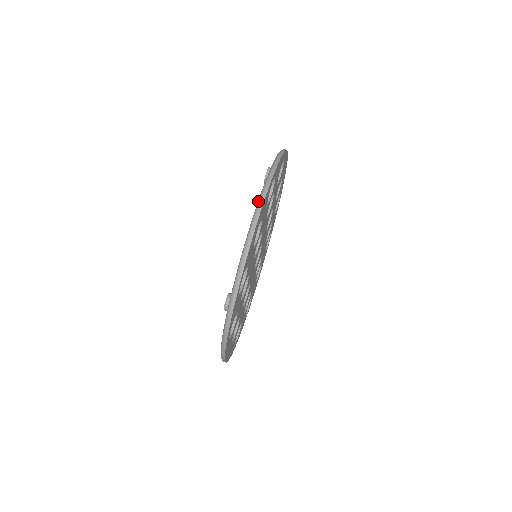
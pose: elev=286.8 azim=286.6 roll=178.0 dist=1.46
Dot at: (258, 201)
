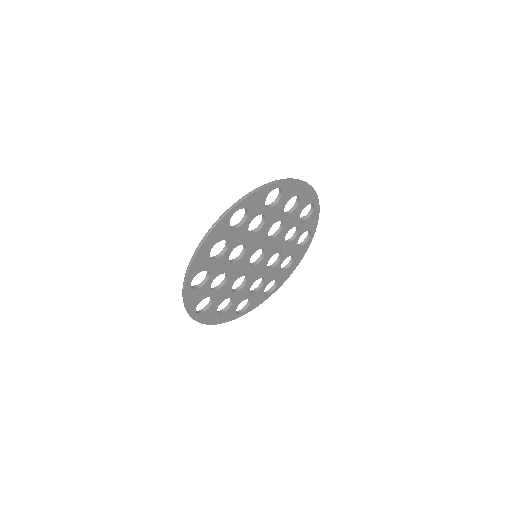
Dot at: occluded
